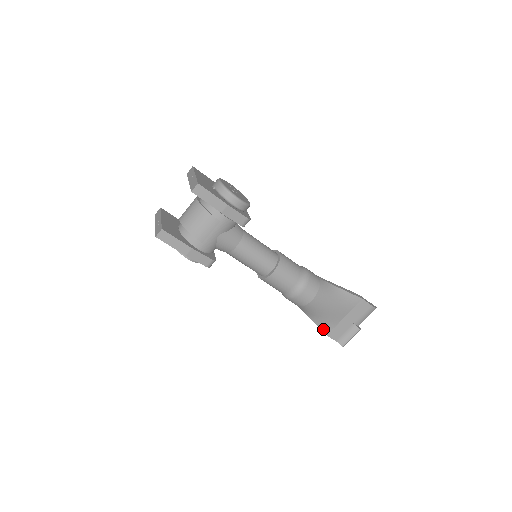
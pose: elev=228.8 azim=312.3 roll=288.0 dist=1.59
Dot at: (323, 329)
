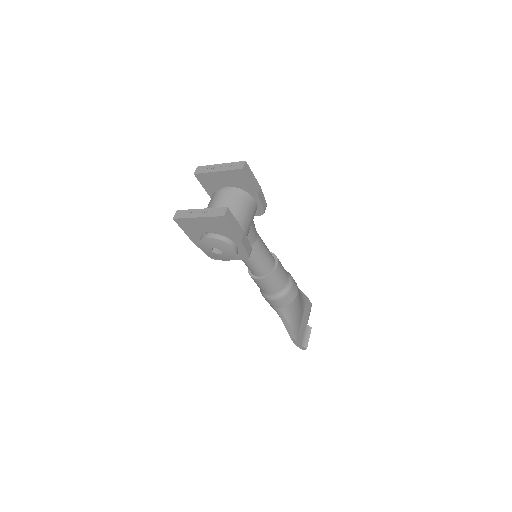
Dot at: (294, 333)
